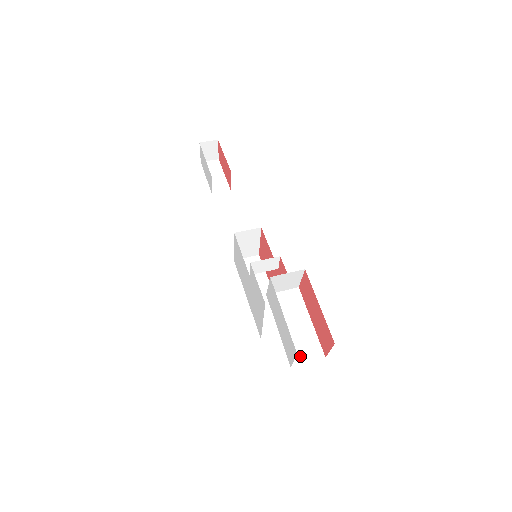
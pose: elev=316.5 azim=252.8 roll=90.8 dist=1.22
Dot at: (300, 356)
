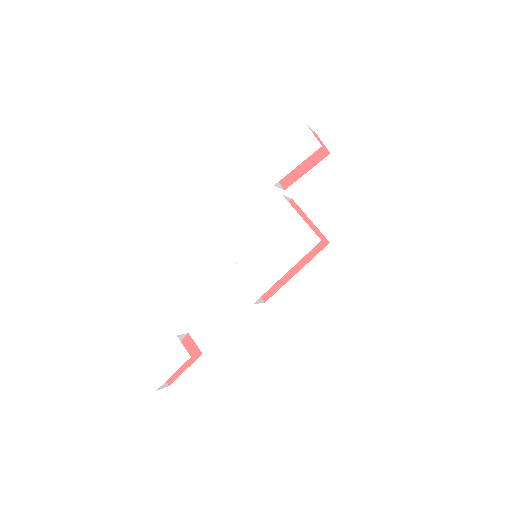
Dot at: occluded
